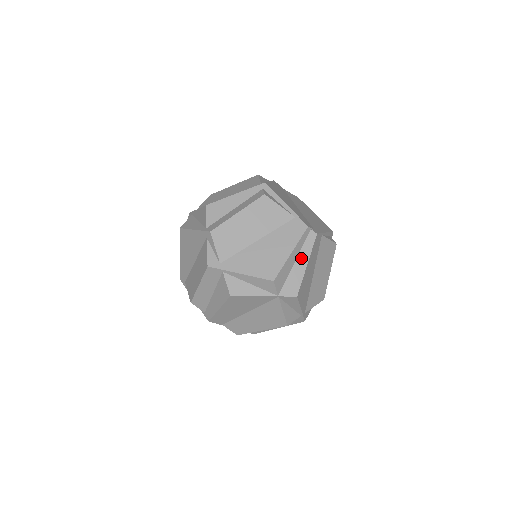
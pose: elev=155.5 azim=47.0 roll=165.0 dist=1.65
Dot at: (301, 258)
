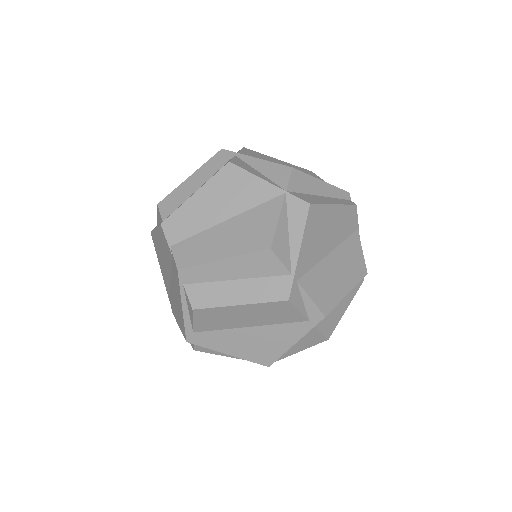
Dot at: (330, 199)
